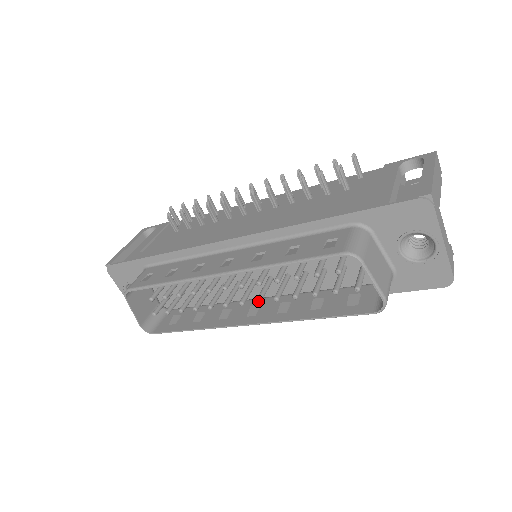
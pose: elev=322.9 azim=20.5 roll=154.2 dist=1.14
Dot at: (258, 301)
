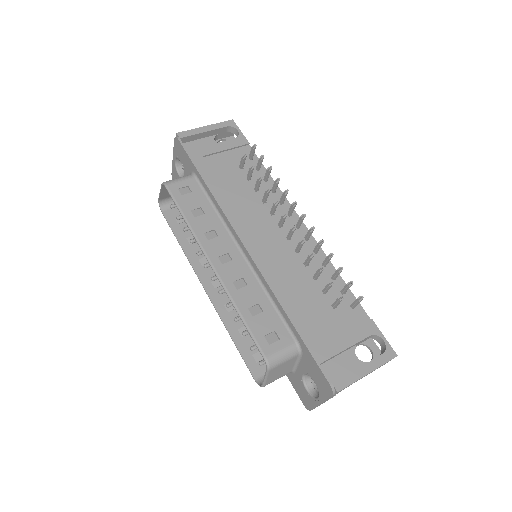
Dot at: (219, 293)
